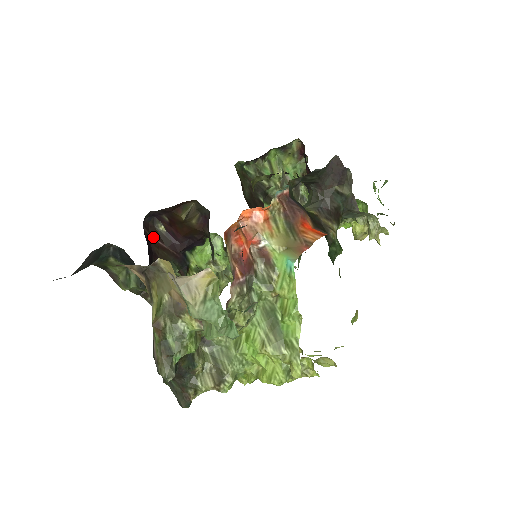
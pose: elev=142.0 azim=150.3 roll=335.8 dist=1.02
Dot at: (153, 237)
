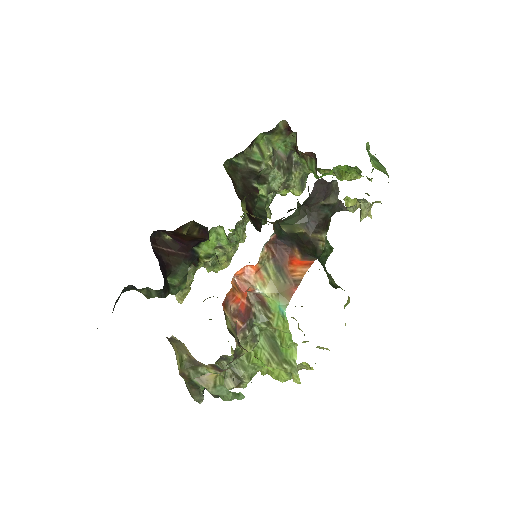
Dot at: (162, 247)
